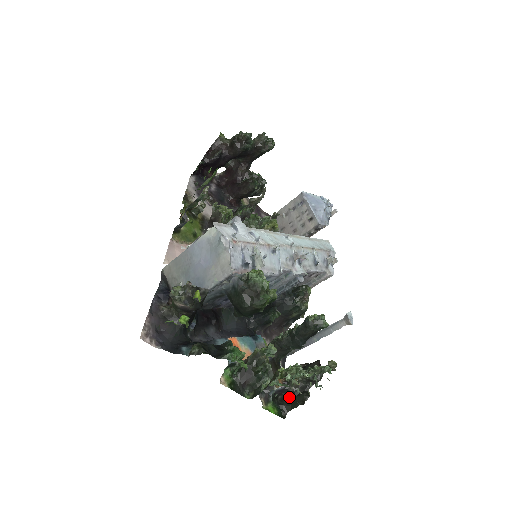
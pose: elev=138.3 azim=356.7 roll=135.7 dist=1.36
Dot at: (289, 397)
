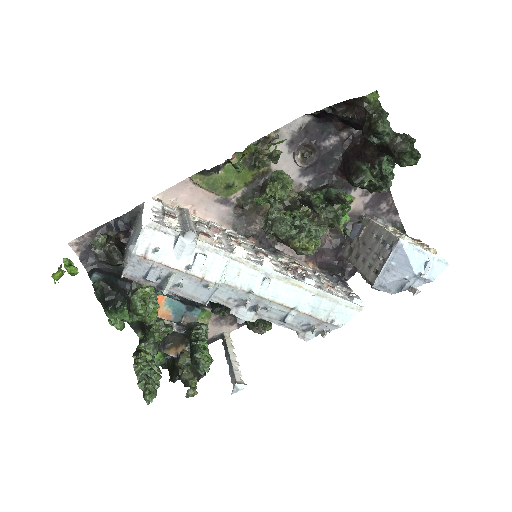
Dot at: (174, 364)
